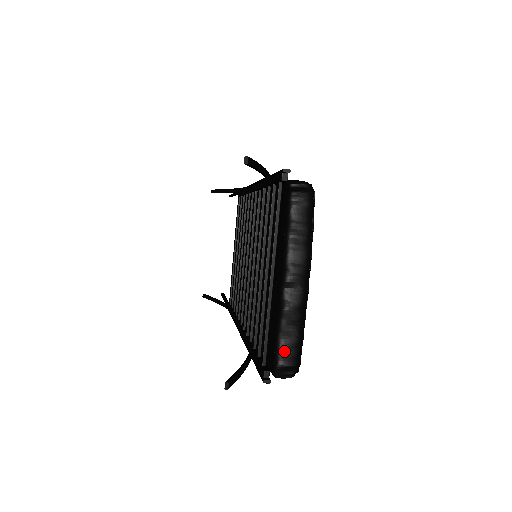
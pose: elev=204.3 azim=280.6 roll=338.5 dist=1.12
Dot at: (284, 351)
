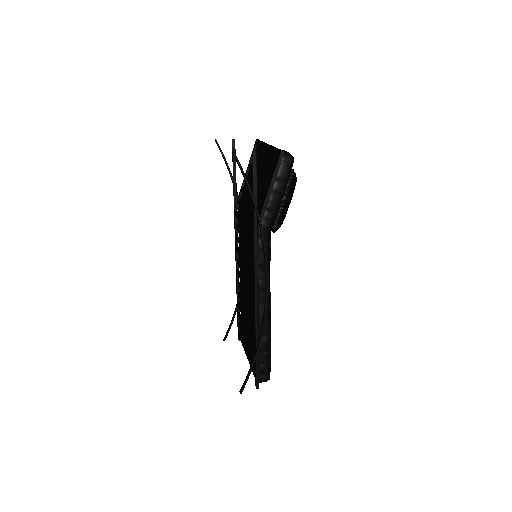
Dot at: occluded
